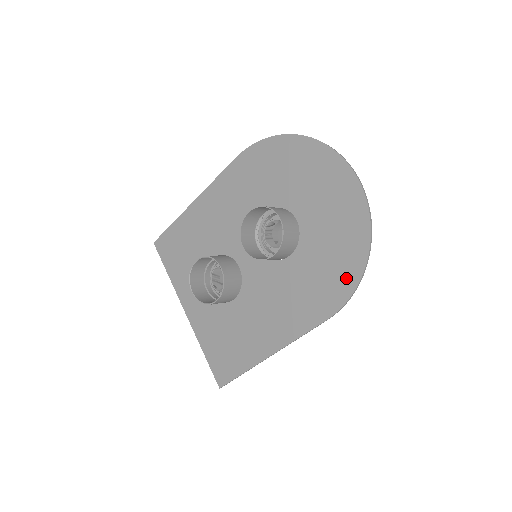
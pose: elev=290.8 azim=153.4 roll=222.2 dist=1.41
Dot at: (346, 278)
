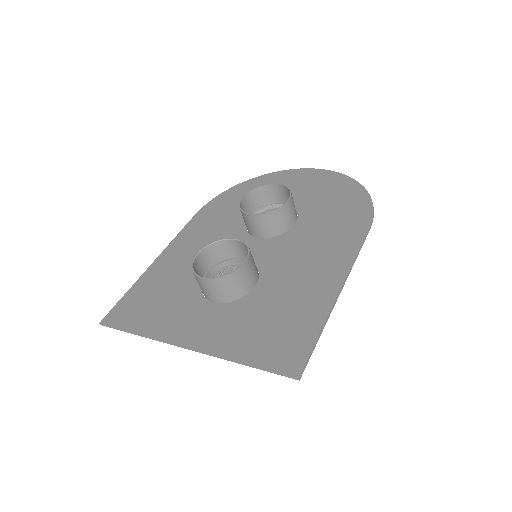
Dot at: (358, 202)
